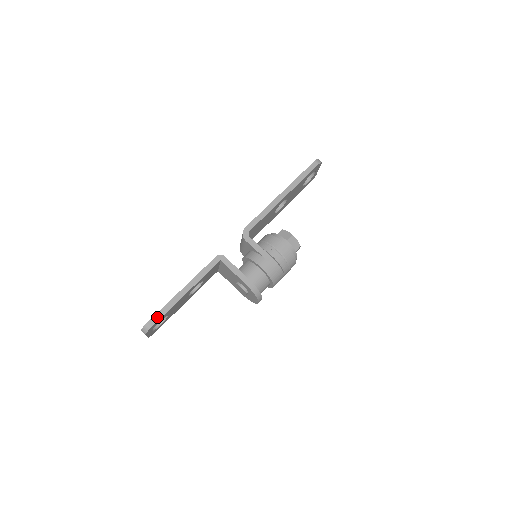
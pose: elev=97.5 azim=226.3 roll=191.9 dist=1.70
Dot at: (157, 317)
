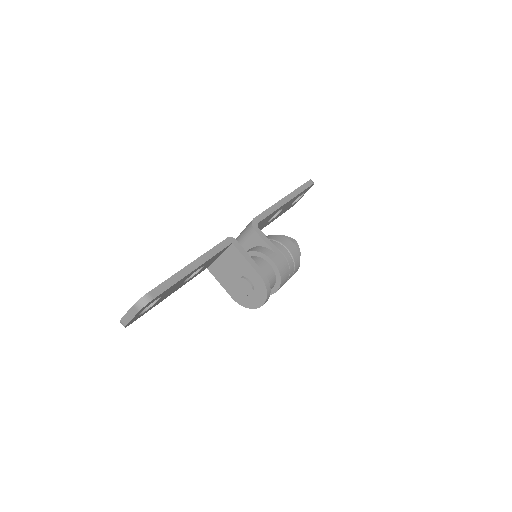
Dot at: (161, 288)
